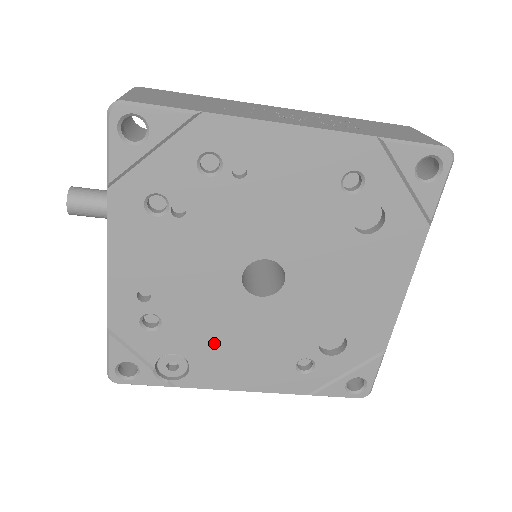
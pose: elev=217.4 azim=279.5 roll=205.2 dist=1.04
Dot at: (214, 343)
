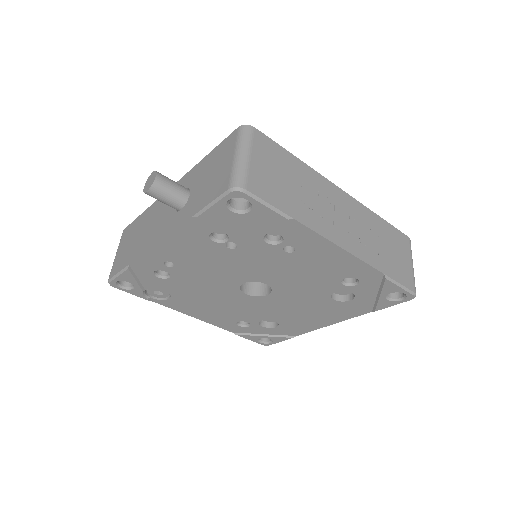
Dot at: (196, 297)
